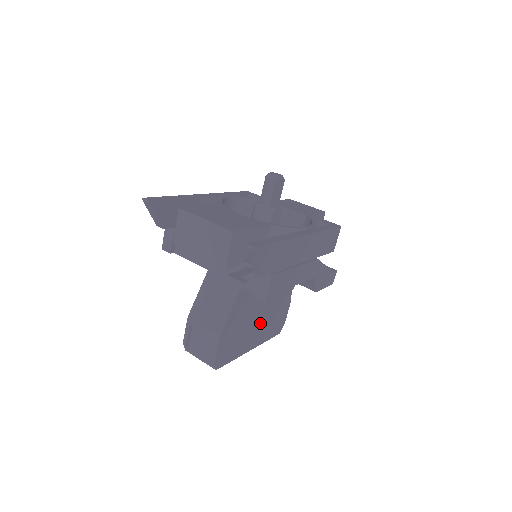
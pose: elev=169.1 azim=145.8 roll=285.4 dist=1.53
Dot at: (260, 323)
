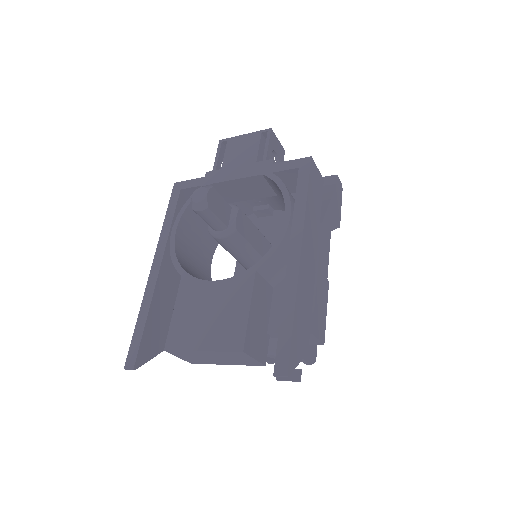
Dot at: occluded
